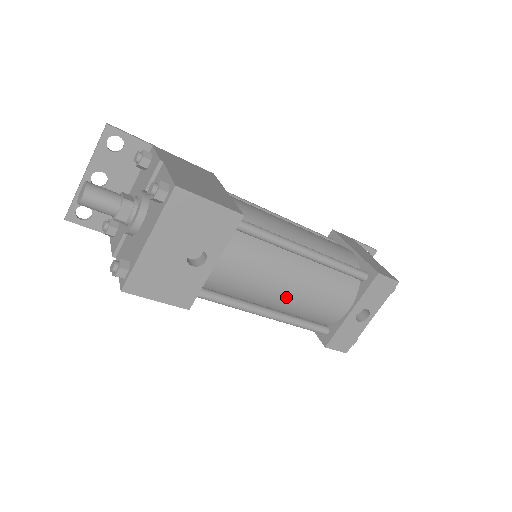
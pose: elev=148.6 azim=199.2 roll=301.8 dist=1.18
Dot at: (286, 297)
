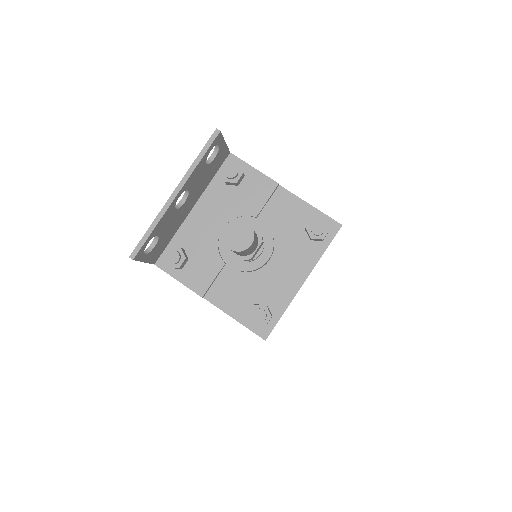
Dot at: occluded
